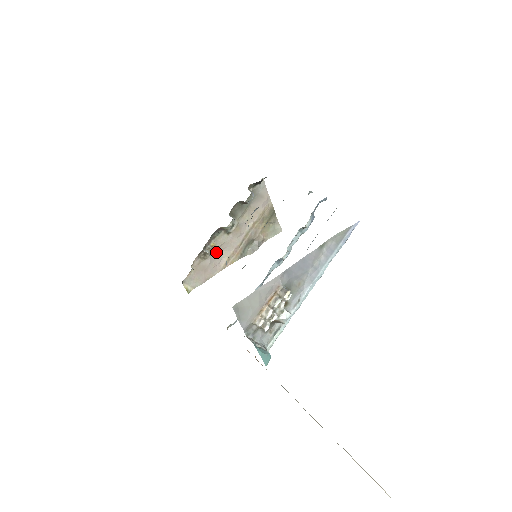
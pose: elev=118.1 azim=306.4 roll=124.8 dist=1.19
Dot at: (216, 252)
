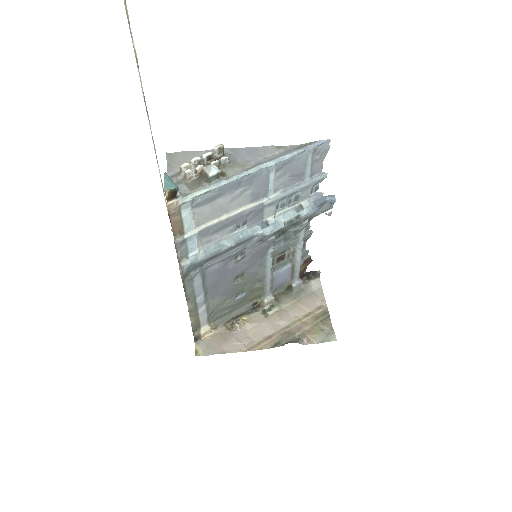
Dot at: (246, 331)
